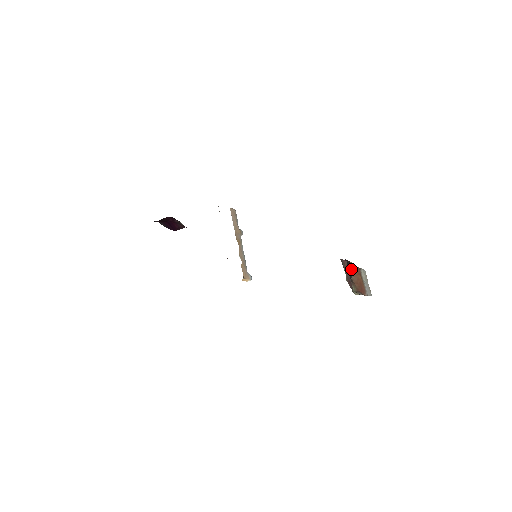
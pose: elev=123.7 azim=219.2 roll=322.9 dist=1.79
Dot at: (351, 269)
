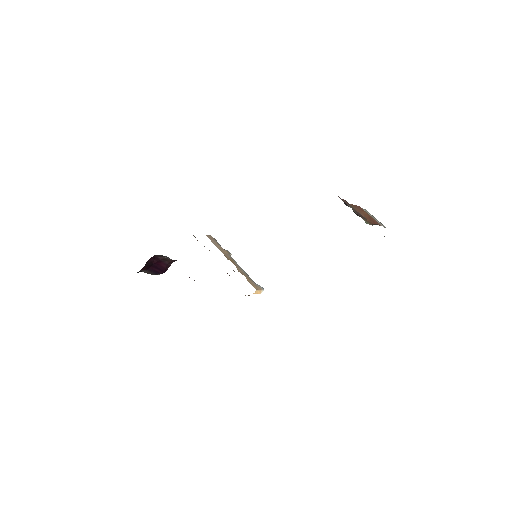
Dot at: occluded
